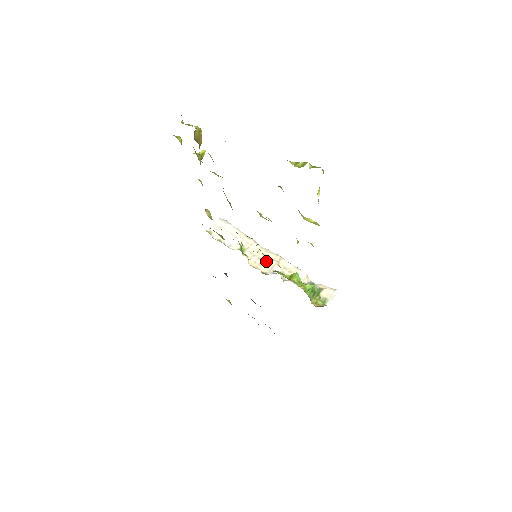
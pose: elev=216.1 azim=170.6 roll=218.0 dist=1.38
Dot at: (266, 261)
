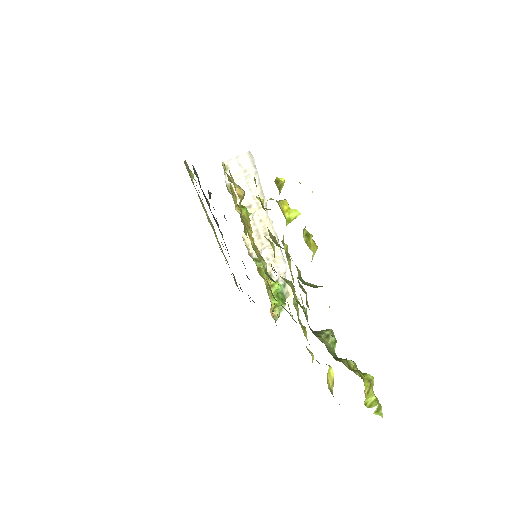
Dot at: (261, 238)
